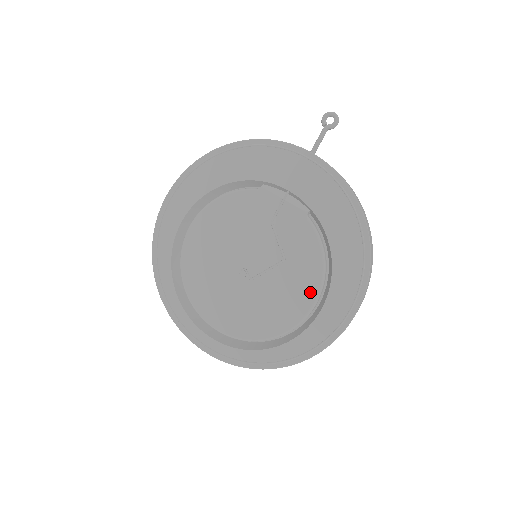
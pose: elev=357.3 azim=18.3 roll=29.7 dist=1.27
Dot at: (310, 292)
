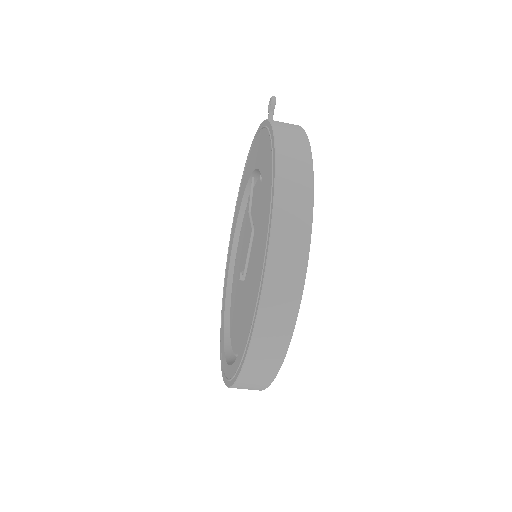
Dot at: occluded
